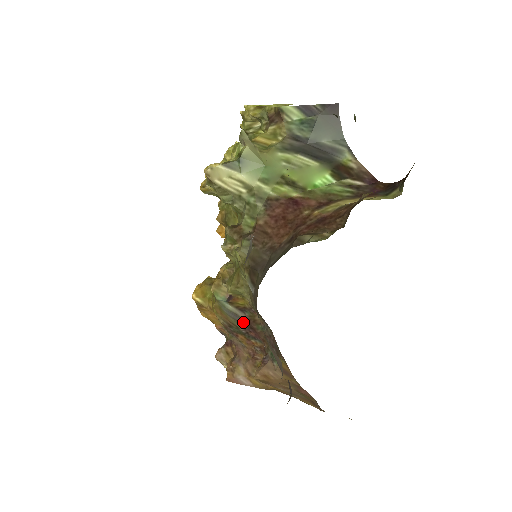
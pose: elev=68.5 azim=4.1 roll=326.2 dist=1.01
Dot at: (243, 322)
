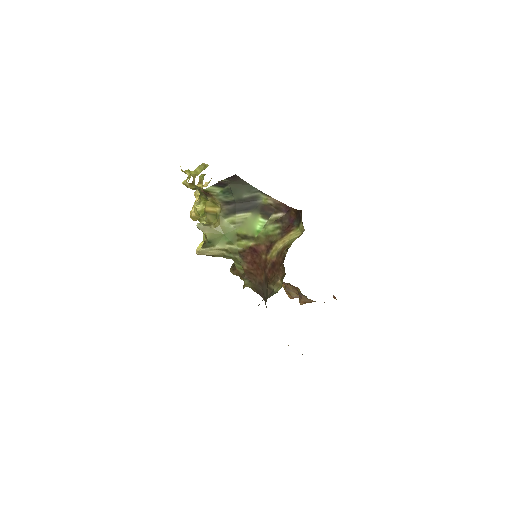
Dot at: occluded
